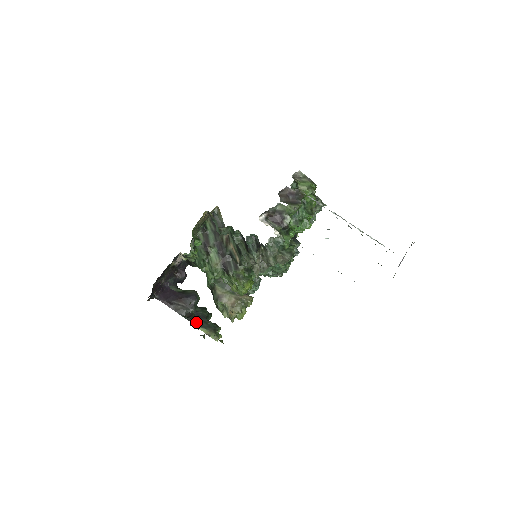
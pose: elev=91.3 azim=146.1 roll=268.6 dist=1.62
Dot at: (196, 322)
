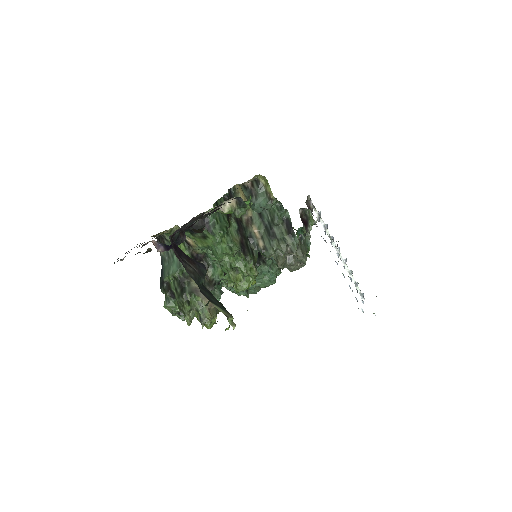
Dot at: (208, 297)
